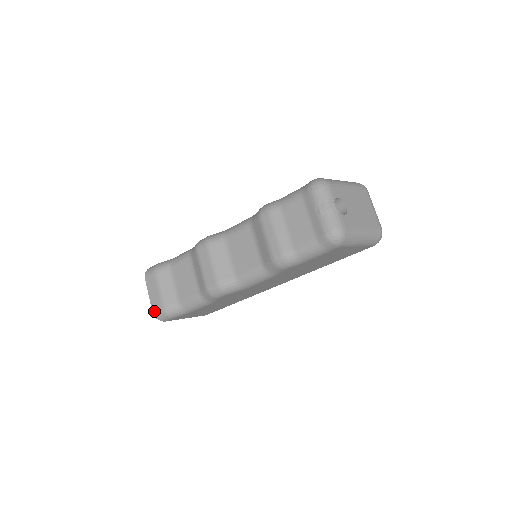
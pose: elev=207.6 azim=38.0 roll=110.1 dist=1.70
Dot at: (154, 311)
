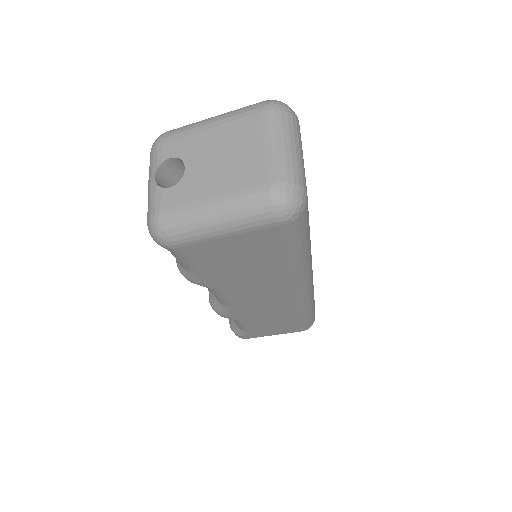
Dot at: occluded
